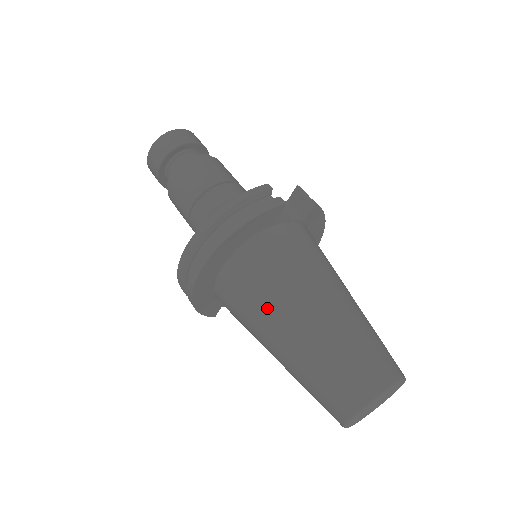
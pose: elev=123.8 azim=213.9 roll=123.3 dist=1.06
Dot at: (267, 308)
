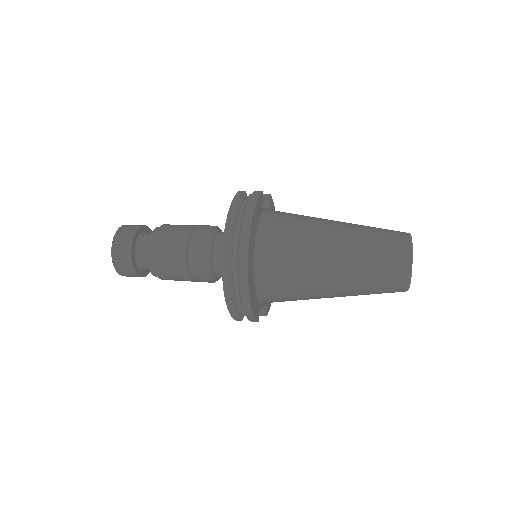
Dot at: (307, 252)
